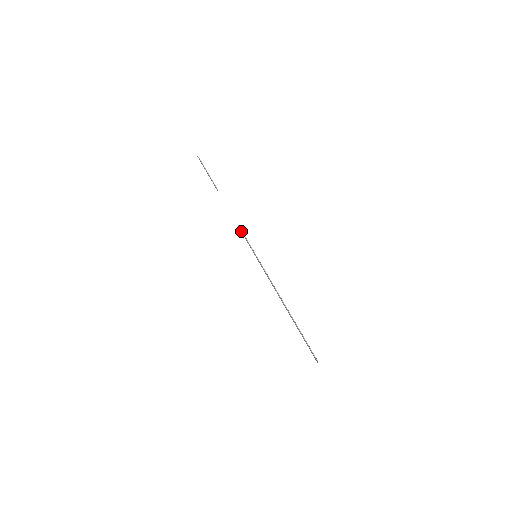
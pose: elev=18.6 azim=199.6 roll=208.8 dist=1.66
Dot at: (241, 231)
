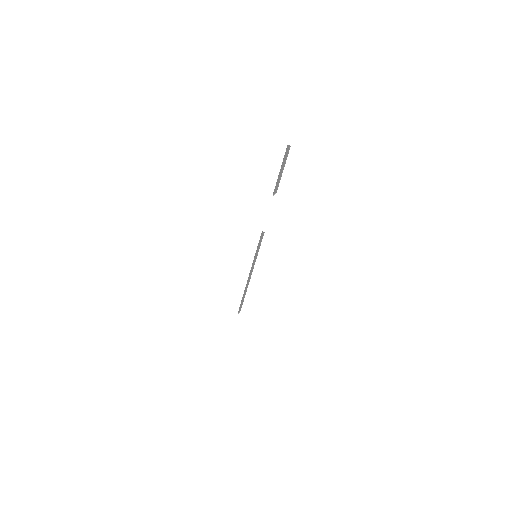
Dot at: (263, 234)
